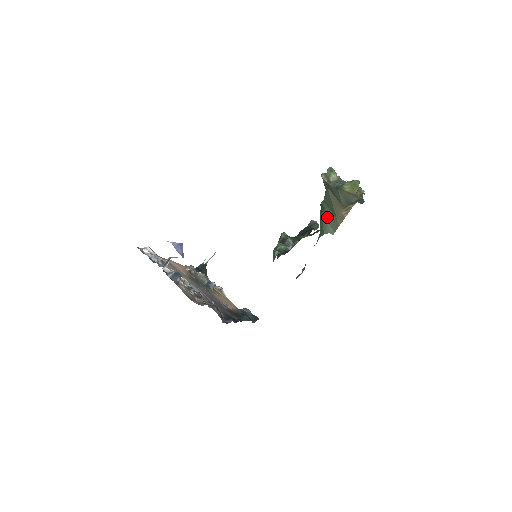
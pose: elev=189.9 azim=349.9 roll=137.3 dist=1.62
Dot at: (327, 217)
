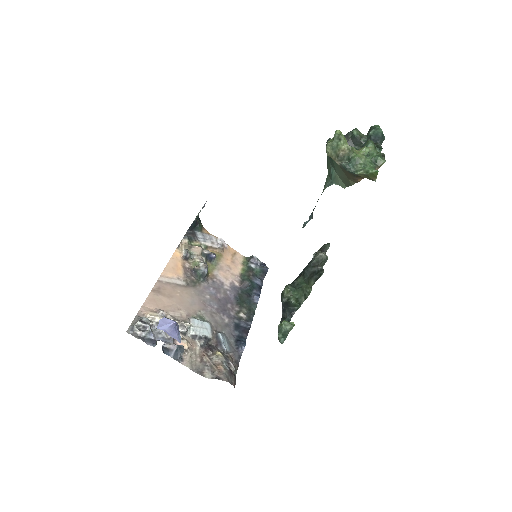
Dot at: (336, 169)
